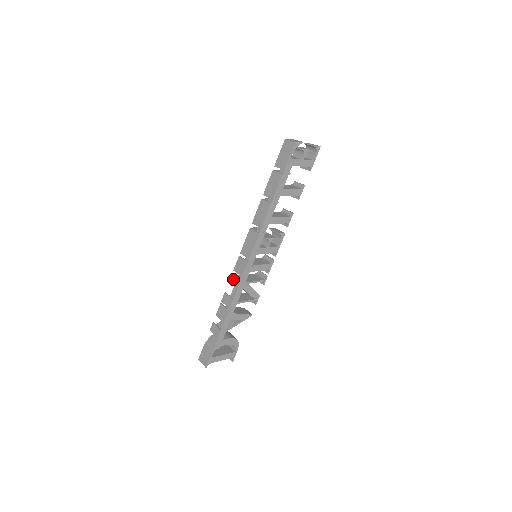
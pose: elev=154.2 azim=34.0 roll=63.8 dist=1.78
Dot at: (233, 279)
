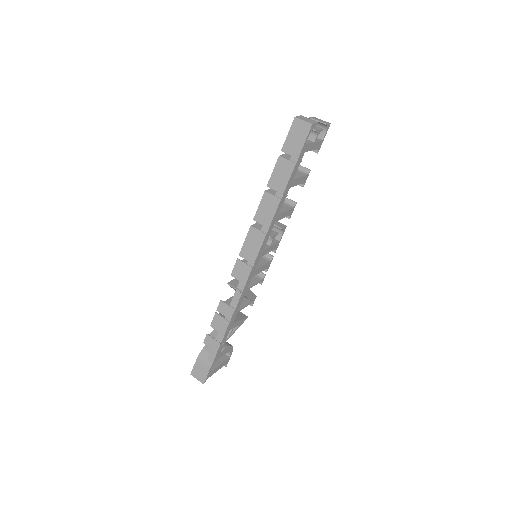
Dot at: (232, 286)
